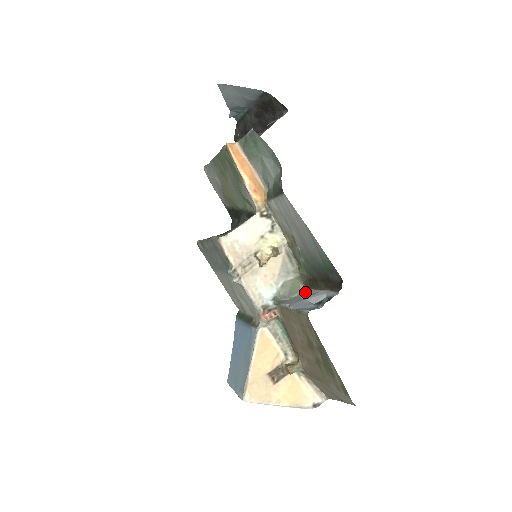
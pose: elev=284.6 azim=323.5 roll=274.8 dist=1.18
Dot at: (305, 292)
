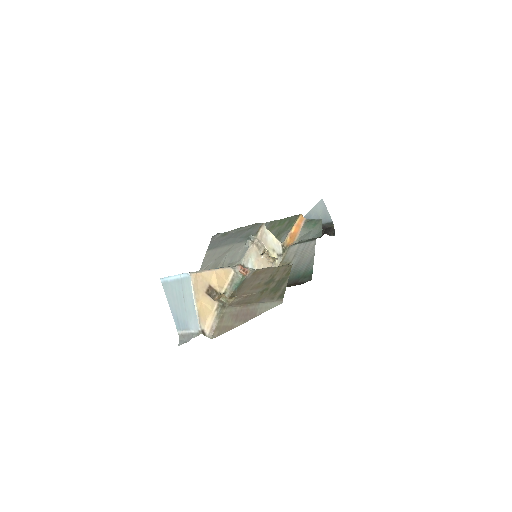
Dot at: occluded
